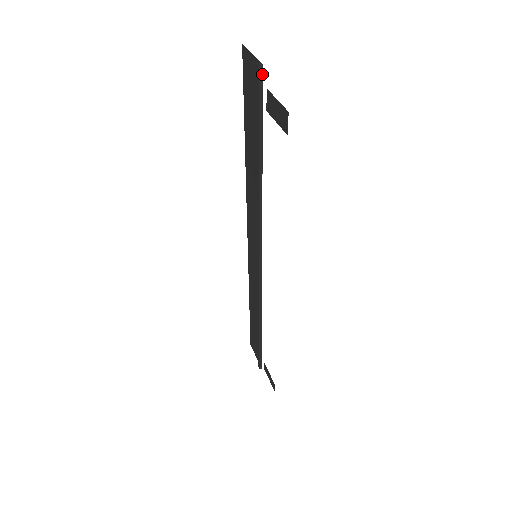
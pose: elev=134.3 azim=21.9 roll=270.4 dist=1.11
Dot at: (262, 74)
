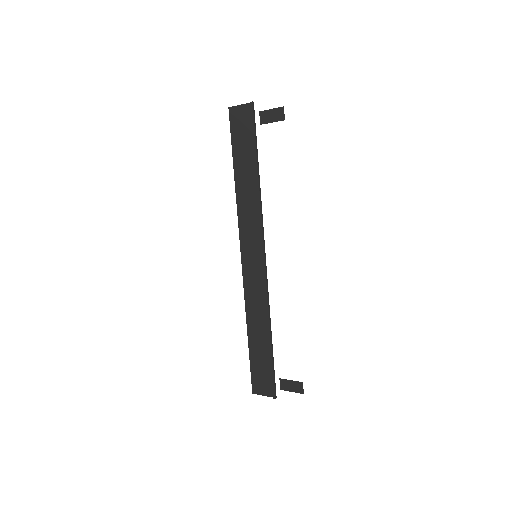
Dot at: occluded
